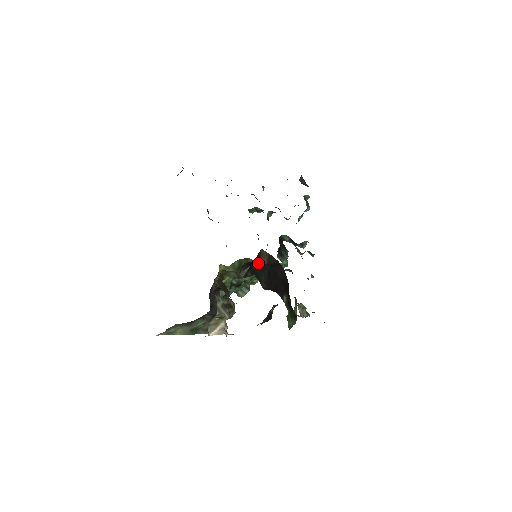
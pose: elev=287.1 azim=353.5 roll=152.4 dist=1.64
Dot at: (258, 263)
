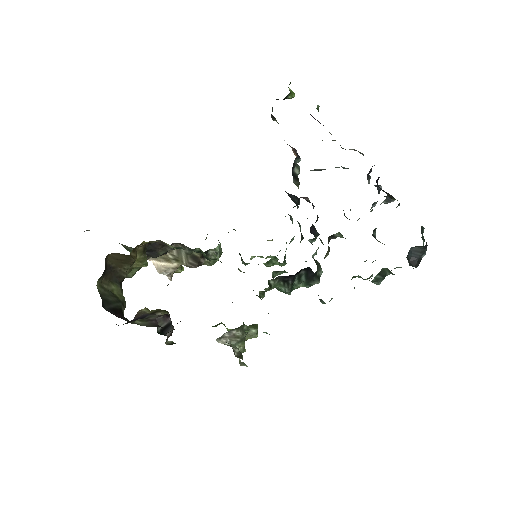
Dot at: occluded
